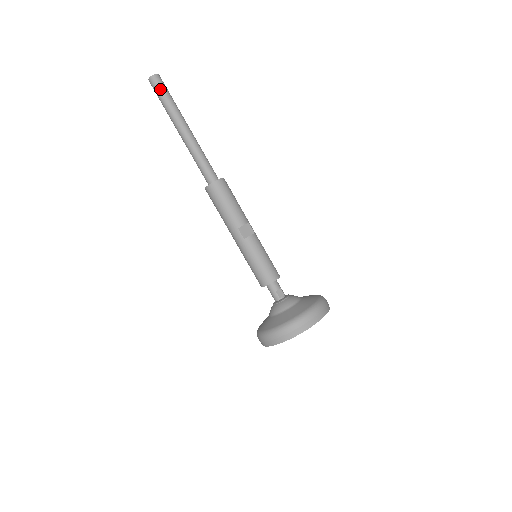
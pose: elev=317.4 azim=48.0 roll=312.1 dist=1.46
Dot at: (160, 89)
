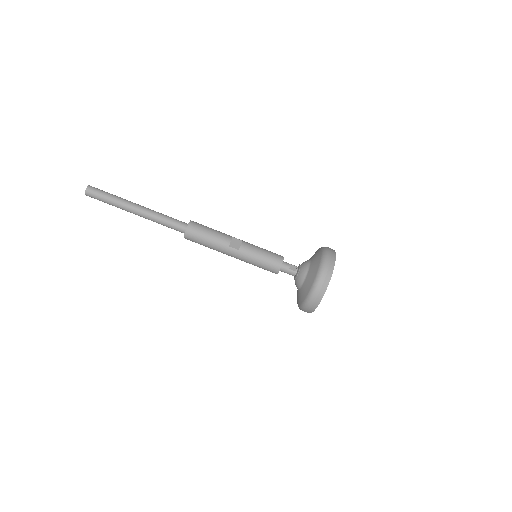
Dot at: (99, 194)
